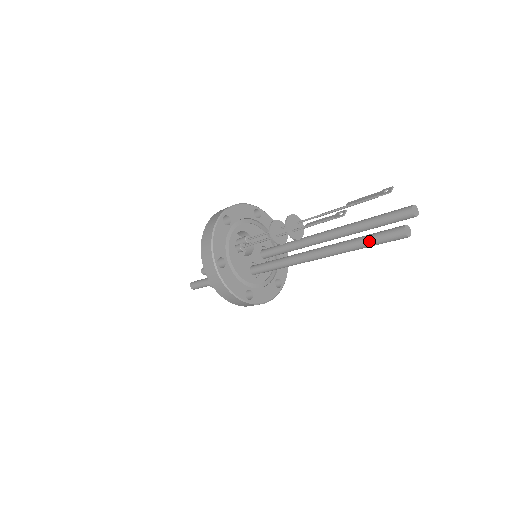
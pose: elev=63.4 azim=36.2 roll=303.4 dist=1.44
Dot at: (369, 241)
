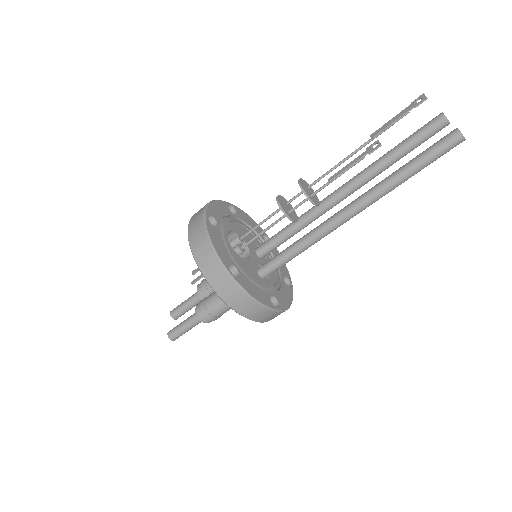
Dot at: (419, 164)
